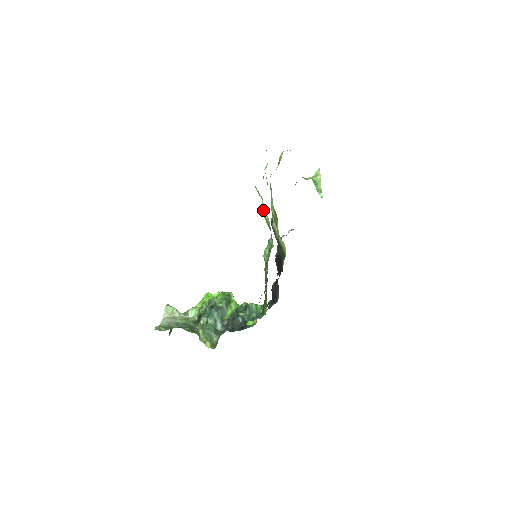
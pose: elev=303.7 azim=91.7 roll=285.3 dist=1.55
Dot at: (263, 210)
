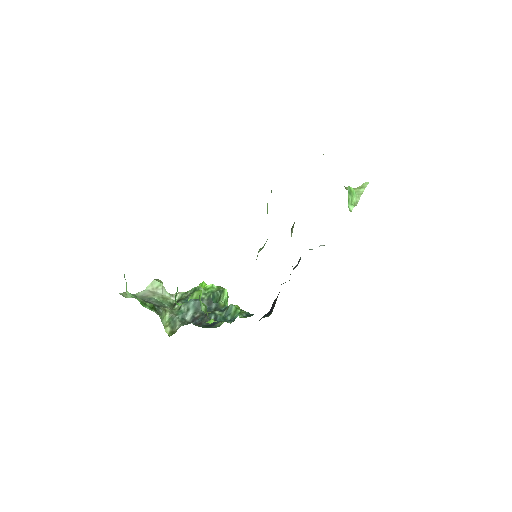
Dot at: (267, 204)
